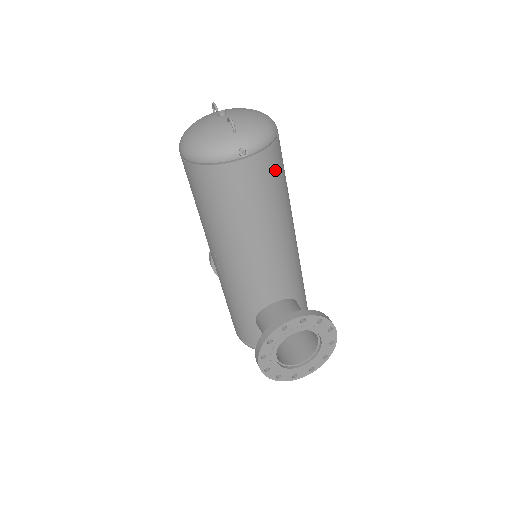
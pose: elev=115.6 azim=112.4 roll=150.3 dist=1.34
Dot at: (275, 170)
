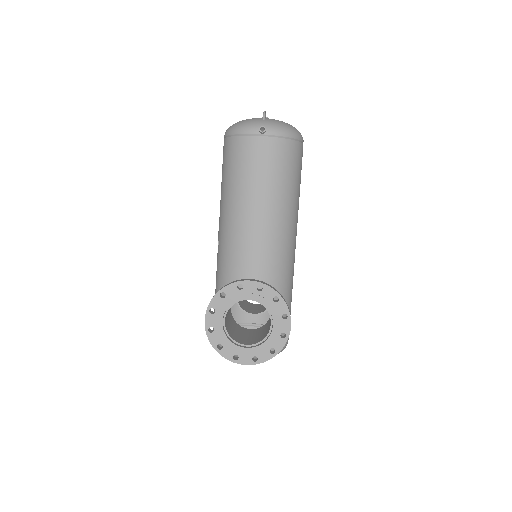
Dot at: (286, 161)
